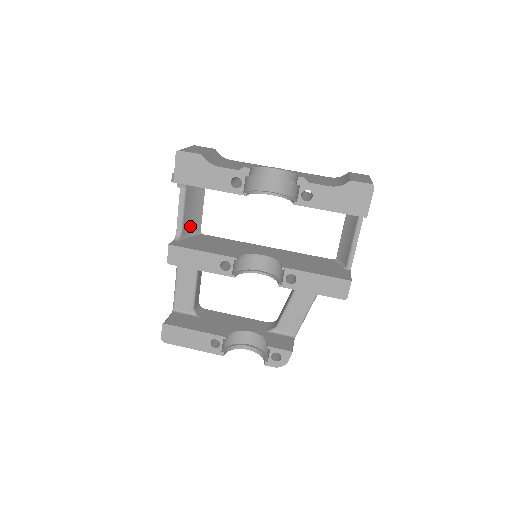
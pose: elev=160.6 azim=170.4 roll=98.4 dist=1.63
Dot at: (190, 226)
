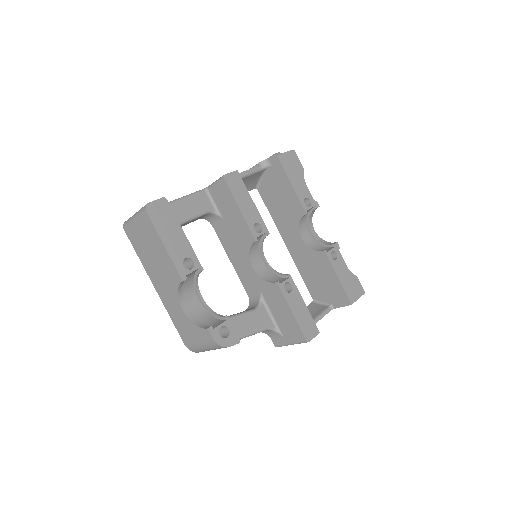
Dot at: occluded
